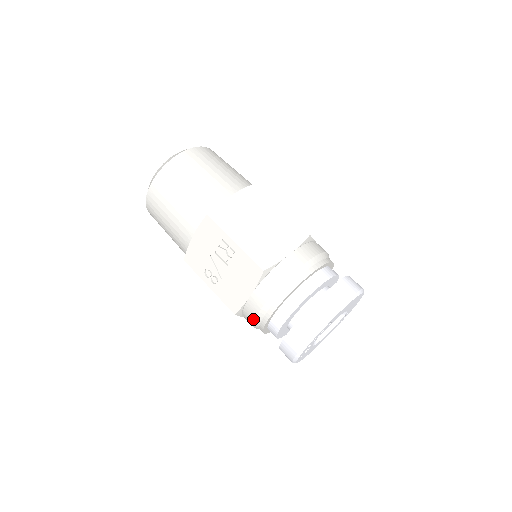
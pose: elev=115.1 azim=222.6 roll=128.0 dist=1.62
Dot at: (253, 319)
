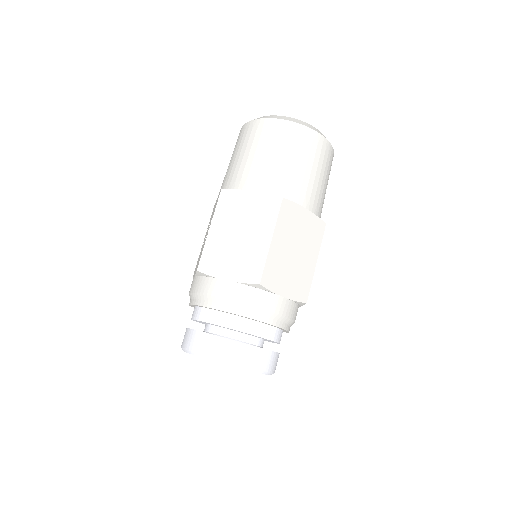
Dot at: occluded
